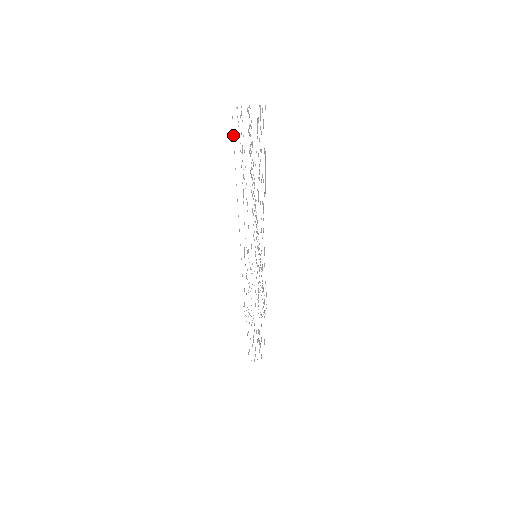
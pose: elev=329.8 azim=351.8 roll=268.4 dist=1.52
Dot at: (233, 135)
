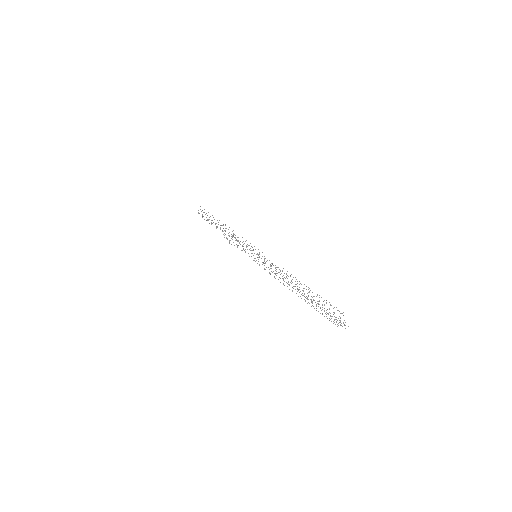
Dot at: occluded
